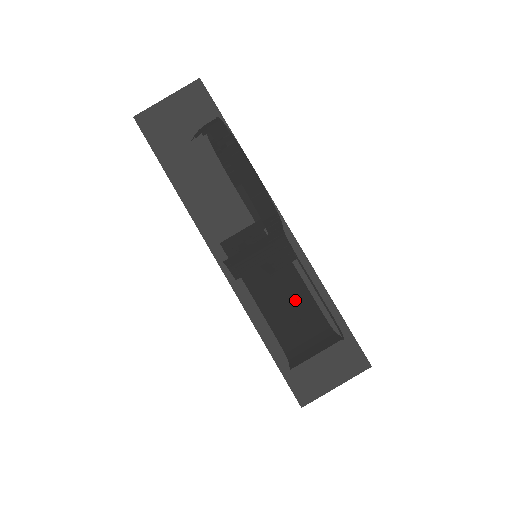
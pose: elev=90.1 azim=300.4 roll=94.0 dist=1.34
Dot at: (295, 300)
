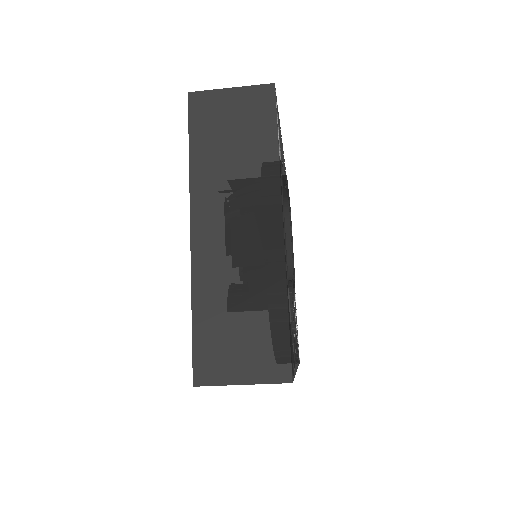
Dot at: occluded
